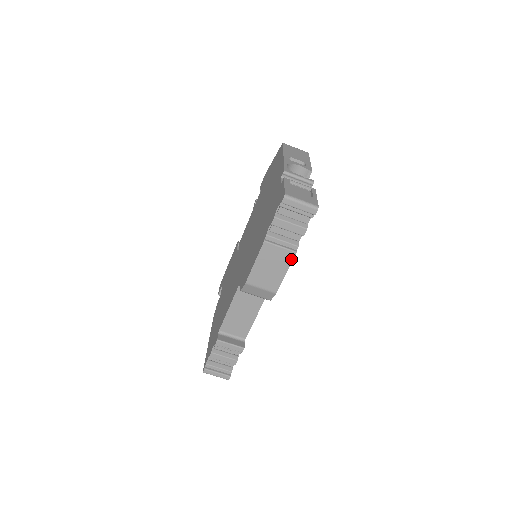
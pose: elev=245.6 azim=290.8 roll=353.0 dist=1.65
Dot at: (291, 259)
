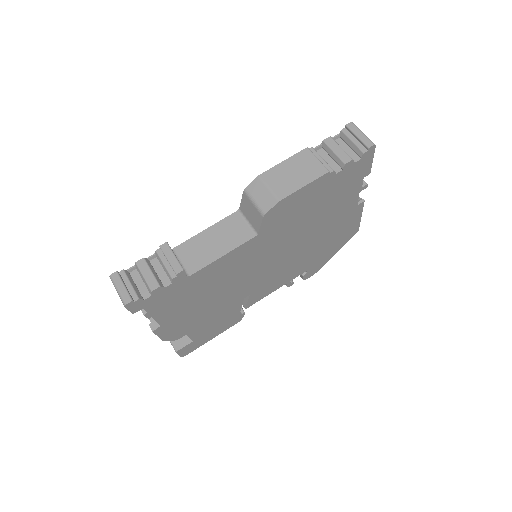
Dot at: (320, 175)
